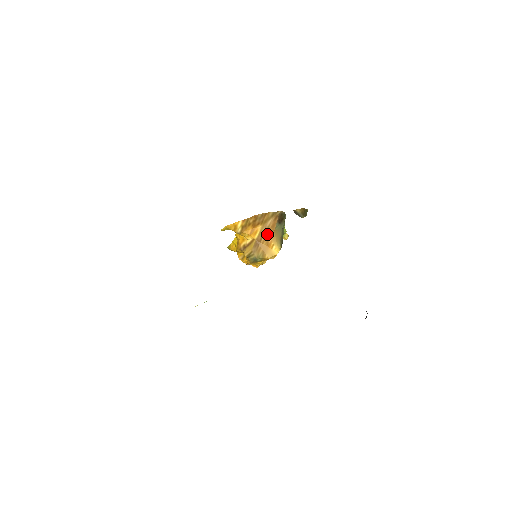
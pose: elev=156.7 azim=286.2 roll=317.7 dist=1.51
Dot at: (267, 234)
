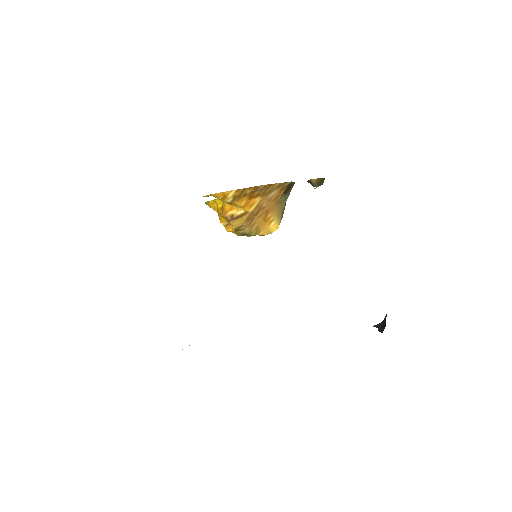
Dot at: (267, 208)
